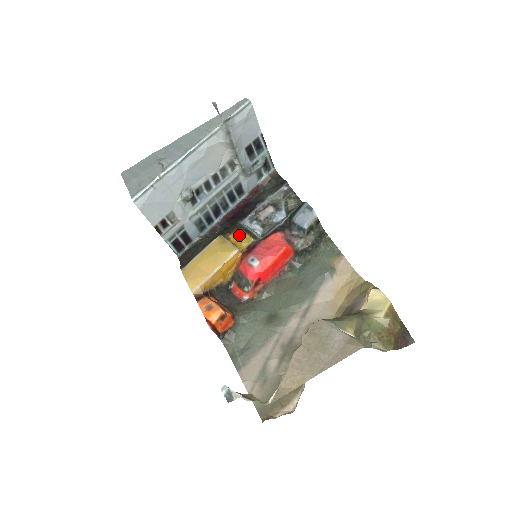
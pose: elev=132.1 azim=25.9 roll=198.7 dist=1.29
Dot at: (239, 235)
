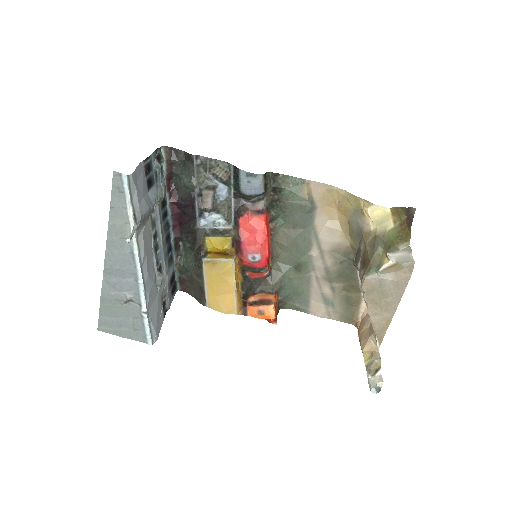
Dot at: (215, 244)
